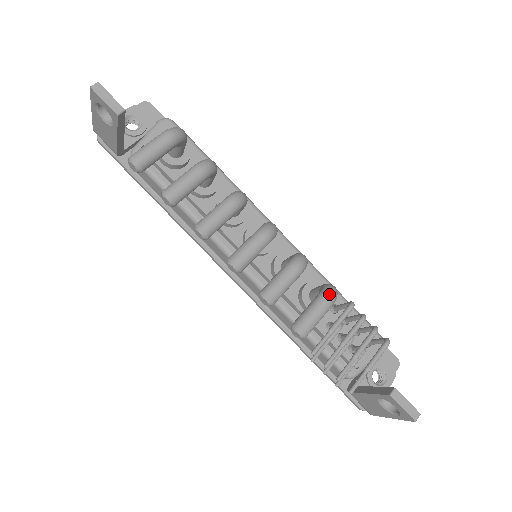
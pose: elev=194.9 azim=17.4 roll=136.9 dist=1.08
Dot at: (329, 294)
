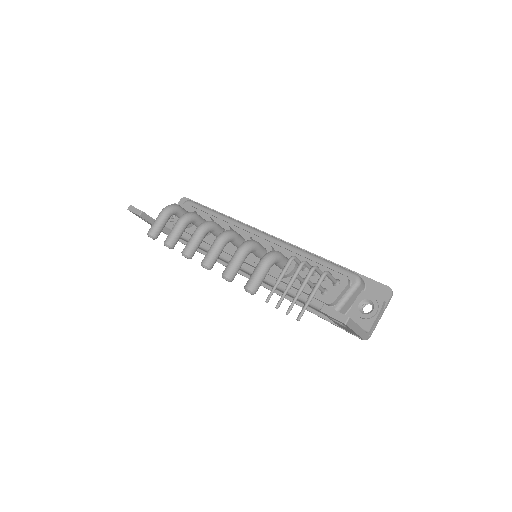
Dot at: (264, 257)
